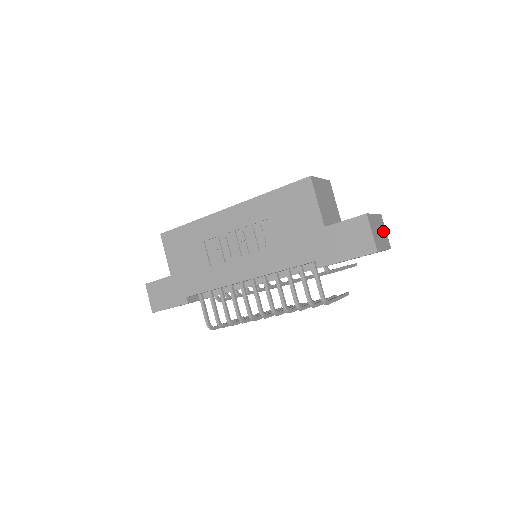
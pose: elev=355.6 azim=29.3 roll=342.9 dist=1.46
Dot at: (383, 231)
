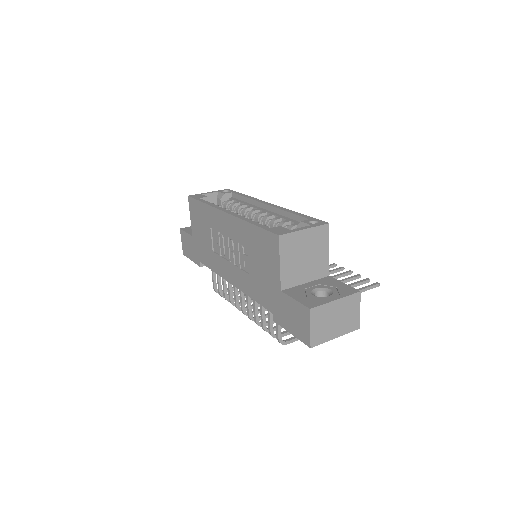
Dot at: (350, 313)
